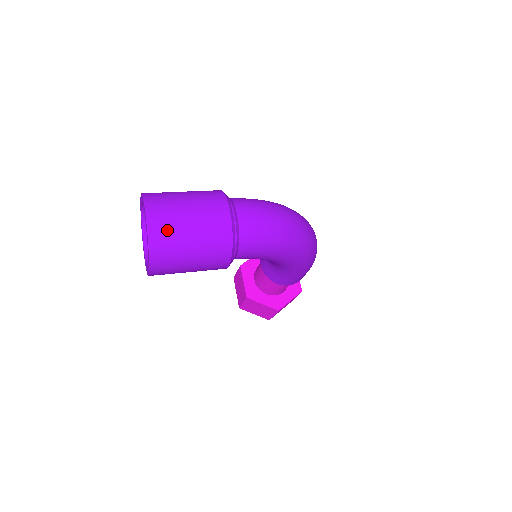
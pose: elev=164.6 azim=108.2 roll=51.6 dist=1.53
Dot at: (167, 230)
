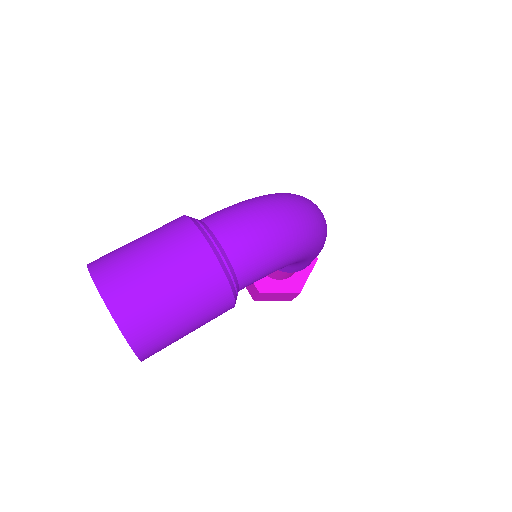
Dot at: (141, 310)
